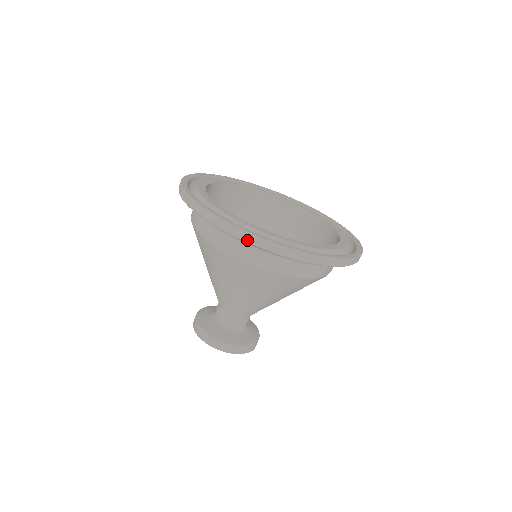
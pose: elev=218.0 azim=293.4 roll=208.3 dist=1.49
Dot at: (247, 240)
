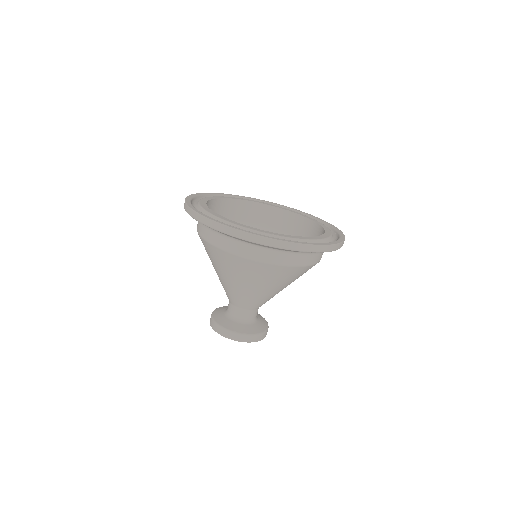
Dot at: (312, 251)
